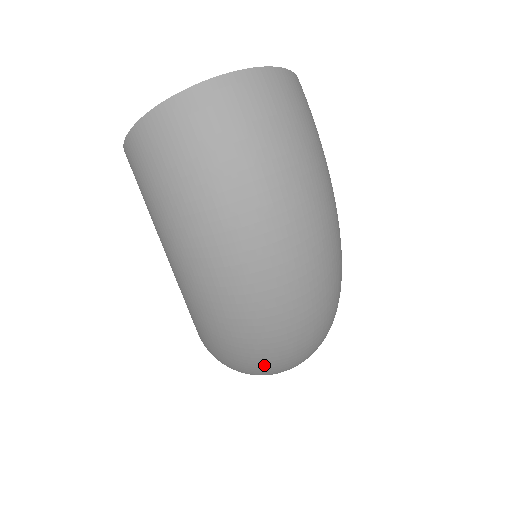
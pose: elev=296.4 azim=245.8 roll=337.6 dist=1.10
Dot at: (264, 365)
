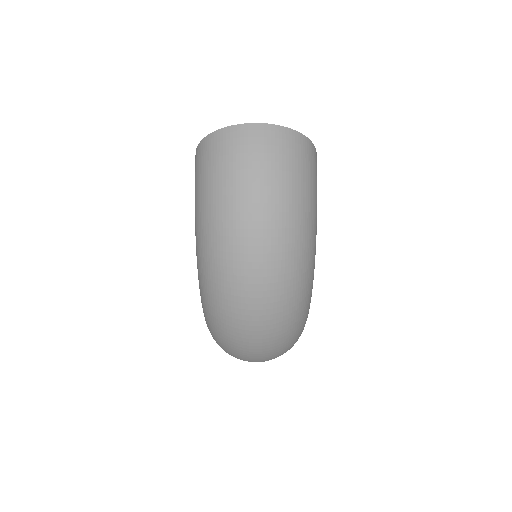
Dot at: (232, 331)
